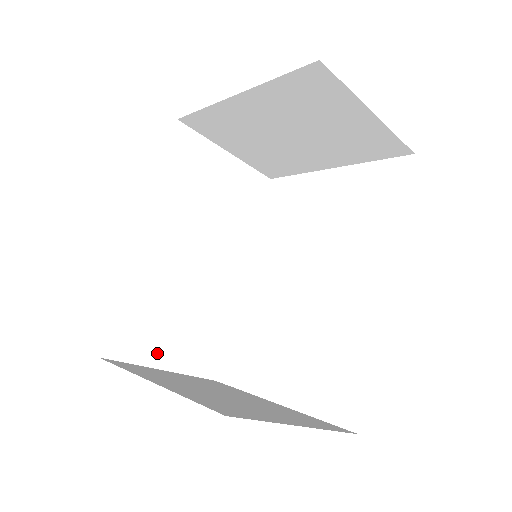
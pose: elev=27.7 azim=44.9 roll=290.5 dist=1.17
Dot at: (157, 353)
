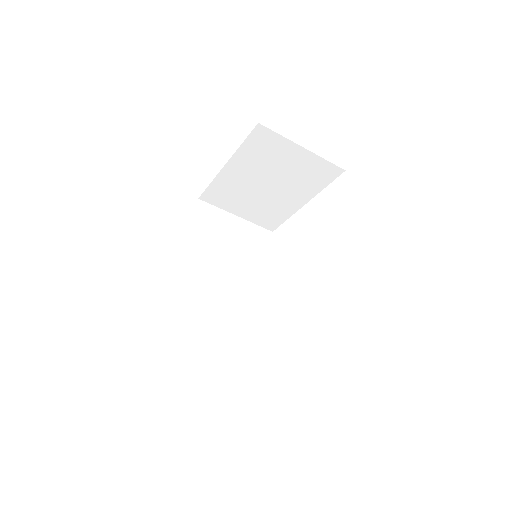
Dot at: (204, 348)
